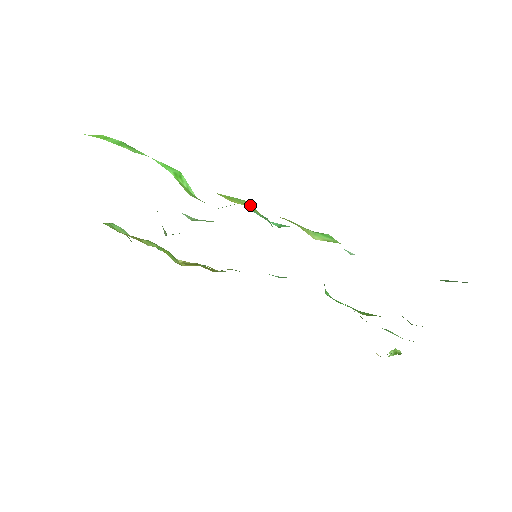
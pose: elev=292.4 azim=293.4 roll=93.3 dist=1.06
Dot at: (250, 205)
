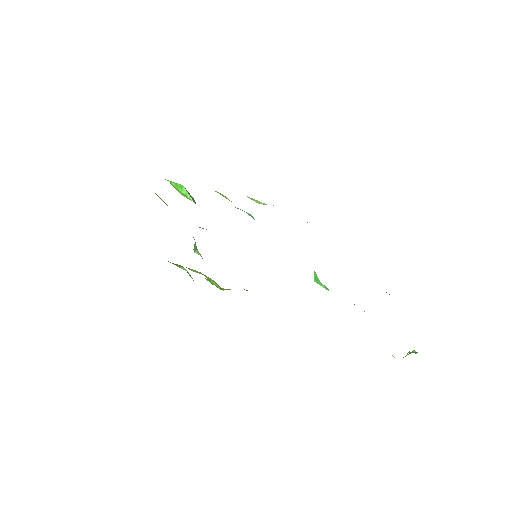
Dot at: occluded
